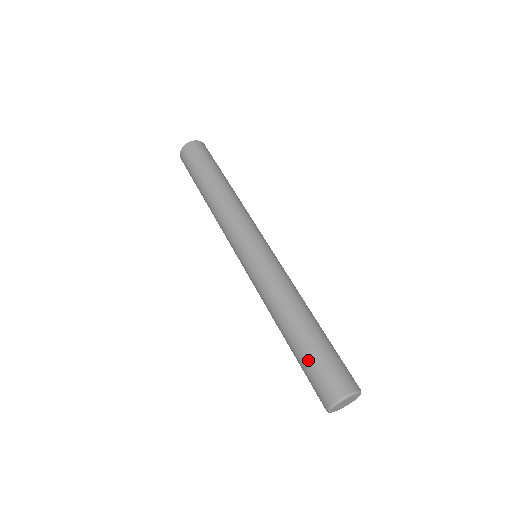
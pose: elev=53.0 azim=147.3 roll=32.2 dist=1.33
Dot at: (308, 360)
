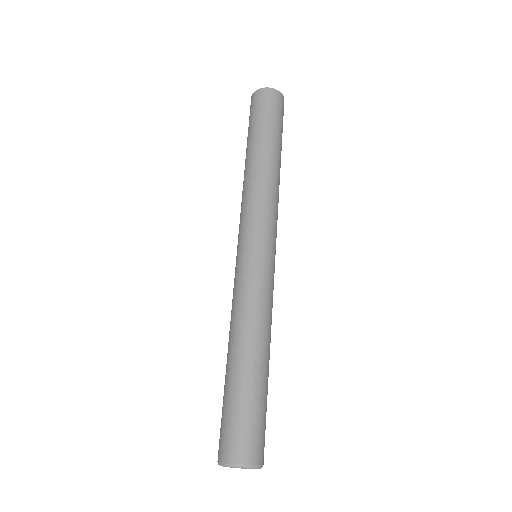
Dot at: (240, 403)
